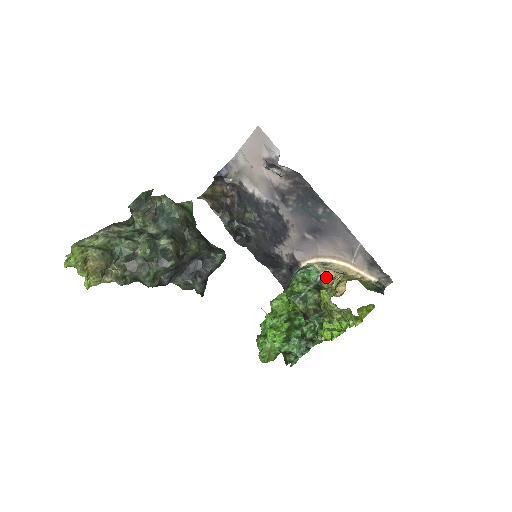
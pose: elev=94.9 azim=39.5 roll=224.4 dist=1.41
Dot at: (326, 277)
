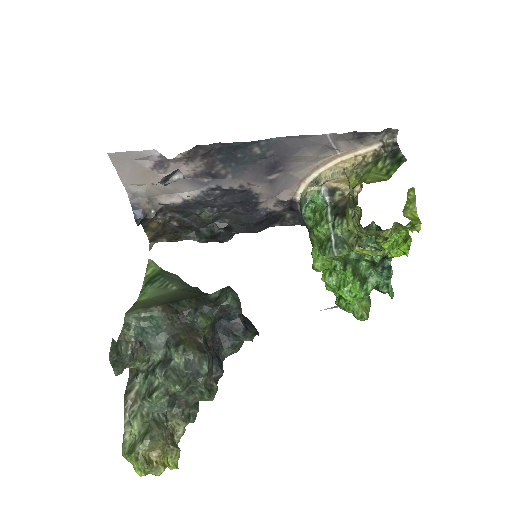
Dot at: (330, 188)
